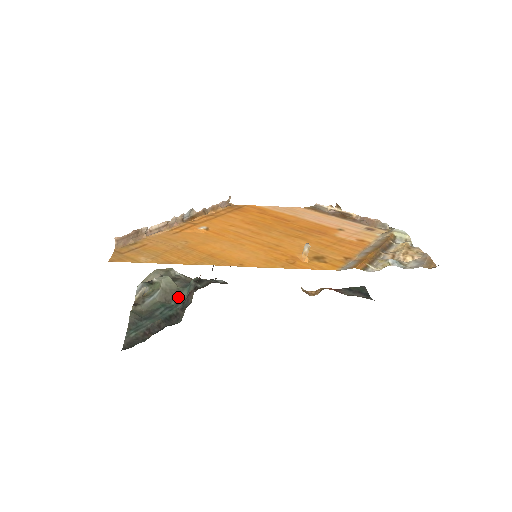
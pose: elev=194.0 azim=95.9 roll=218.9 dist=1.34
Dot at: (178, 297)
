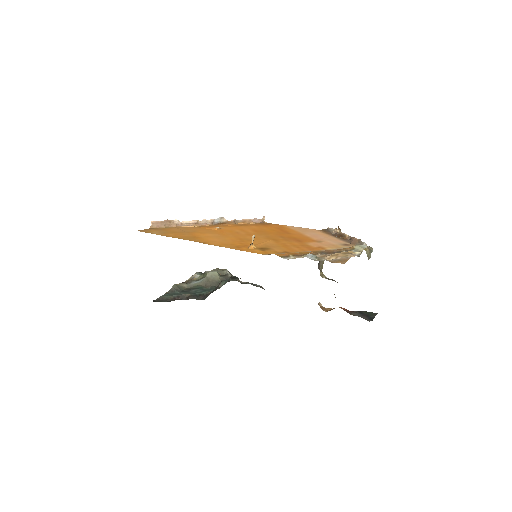
Dot at: (216, 286)
